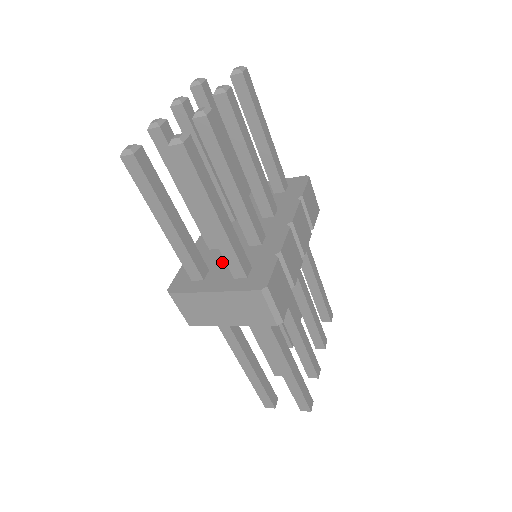
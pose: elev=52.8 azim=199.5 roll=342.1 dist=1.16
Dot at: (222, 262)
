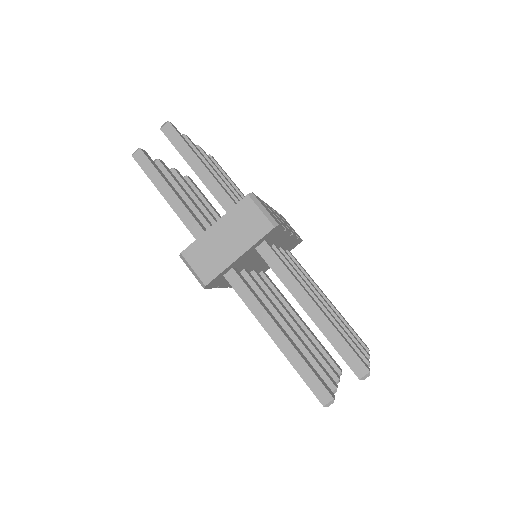
Dot at: occluded
